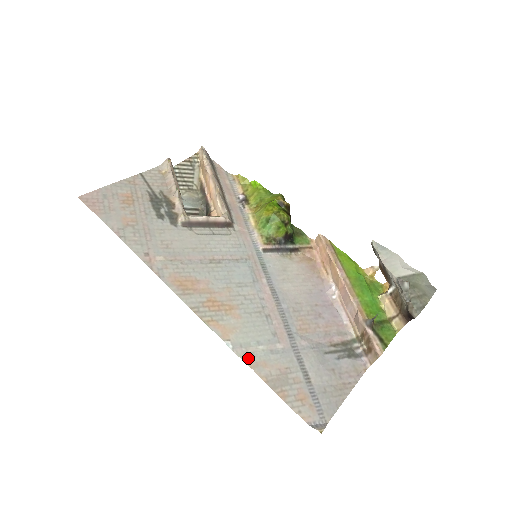
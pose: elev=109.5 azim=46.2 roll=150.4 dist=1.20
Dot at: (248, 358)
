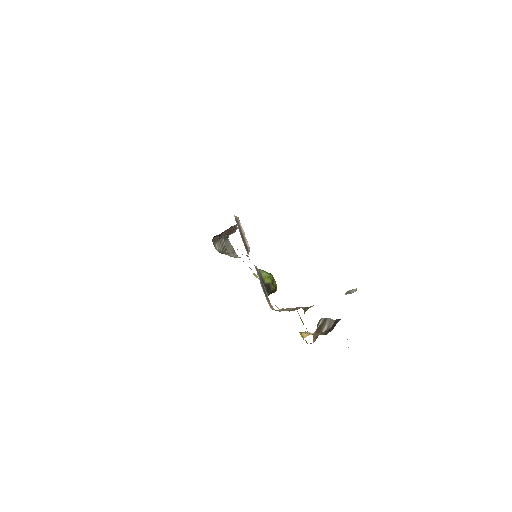
Dot at: occluded
